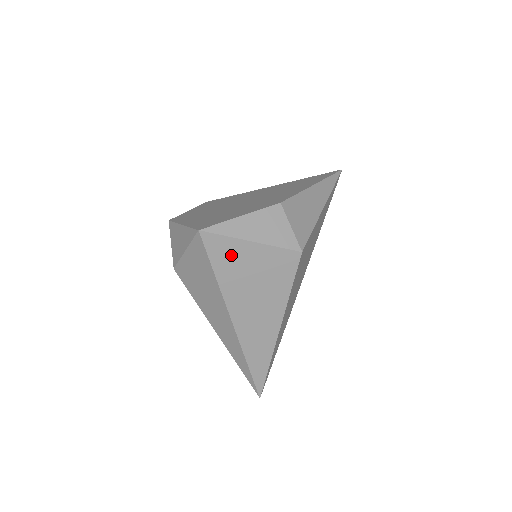
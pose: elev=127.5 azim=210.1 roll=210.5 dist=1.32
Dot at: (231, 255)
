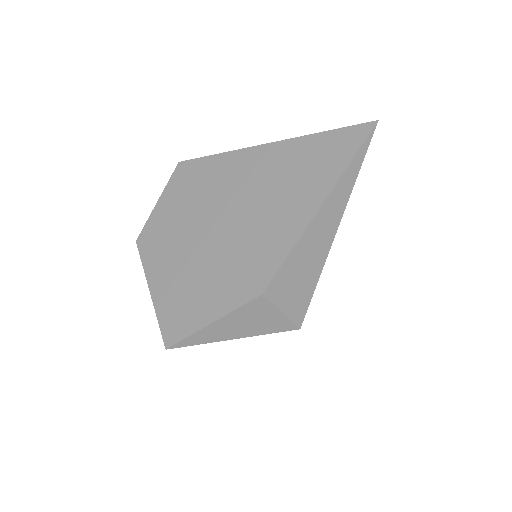
Dot at: occluded
